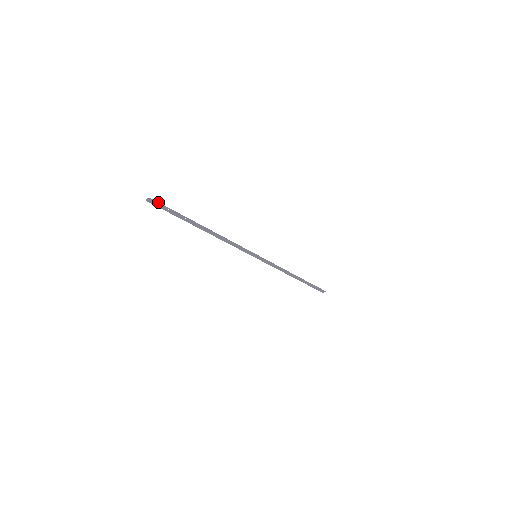
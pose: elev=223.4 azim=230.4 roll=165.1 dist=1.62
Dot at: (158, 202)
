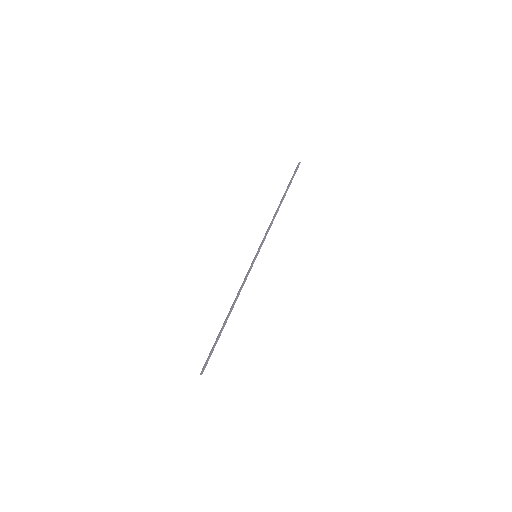
Dot at: (205, 365)
